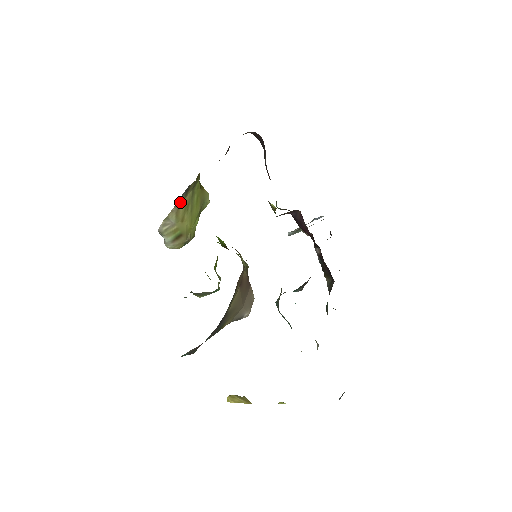
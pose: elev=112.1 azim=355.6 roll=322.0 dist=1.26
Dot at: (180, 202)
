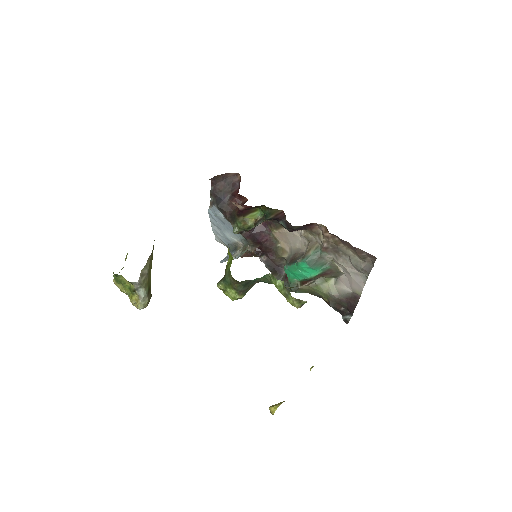
Dot at: occluded
